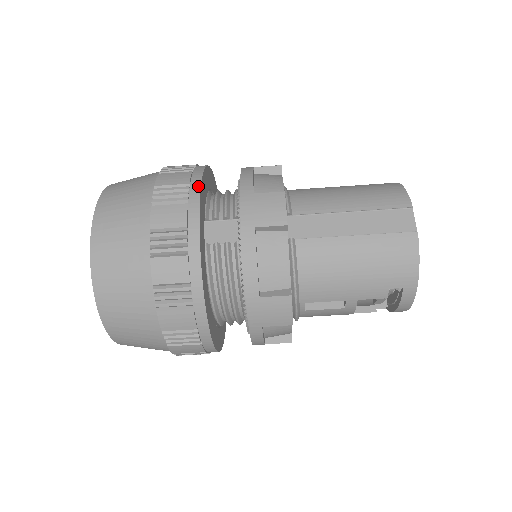
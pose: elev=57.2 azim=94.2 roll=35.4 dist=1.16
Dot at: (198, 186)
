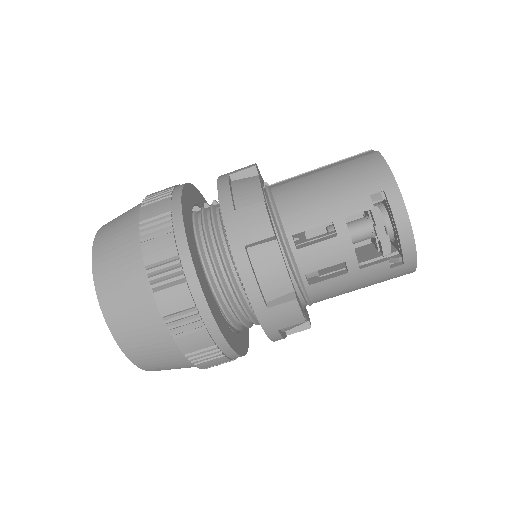
Dot at: occluded
